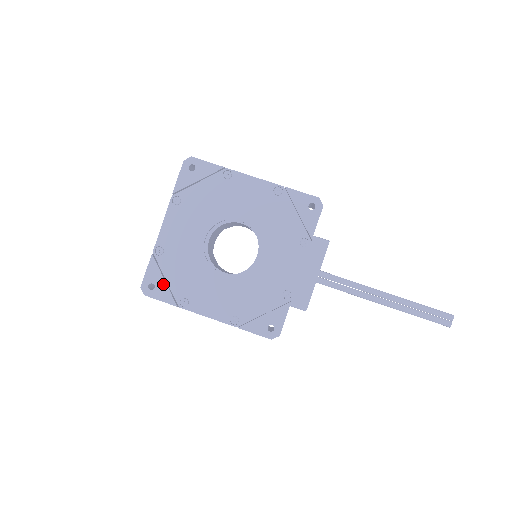
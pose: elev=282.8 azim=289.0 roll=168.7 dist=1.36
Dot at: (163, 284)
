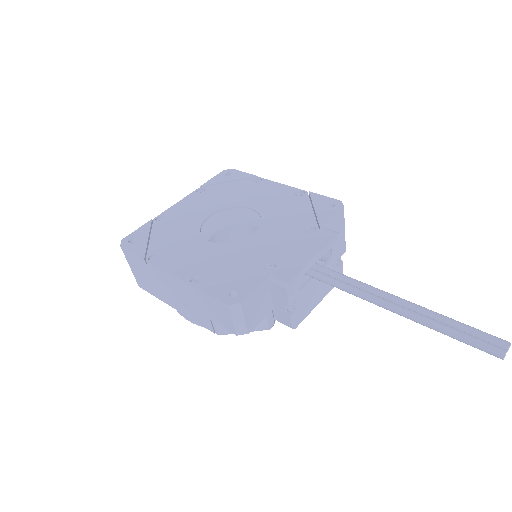
Dot at: (145, 240)
